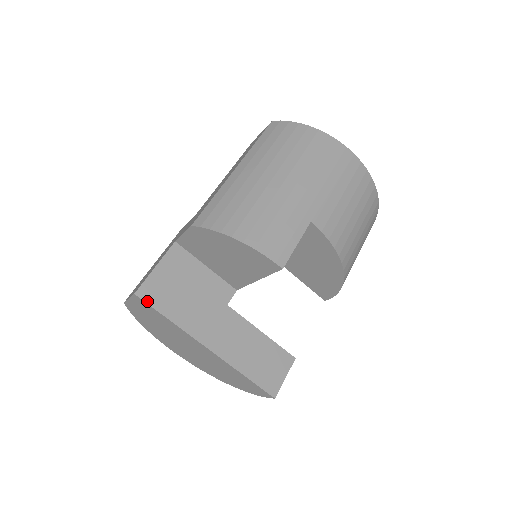
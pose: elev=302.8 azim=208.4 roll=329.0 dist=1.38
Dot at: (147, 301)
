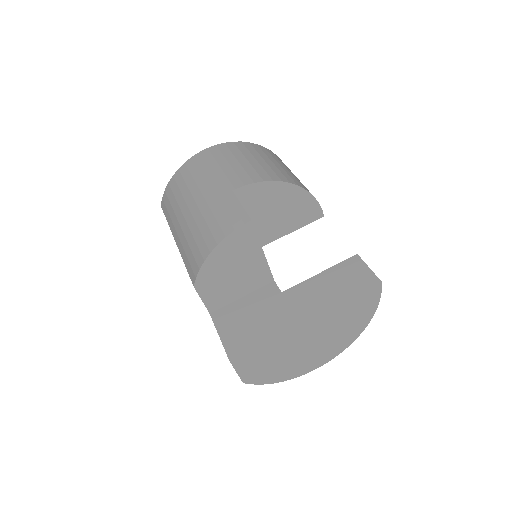
Dot at: (241, 353)
